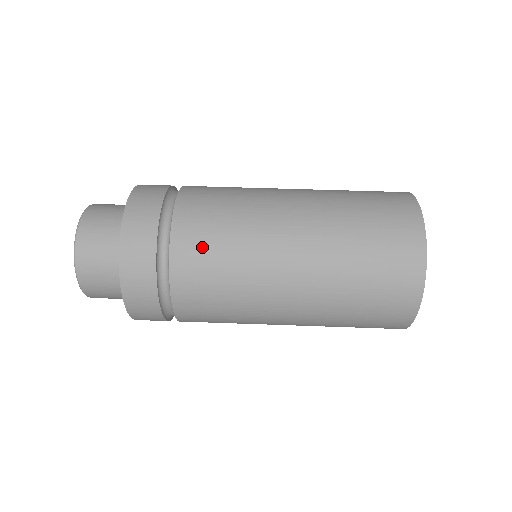
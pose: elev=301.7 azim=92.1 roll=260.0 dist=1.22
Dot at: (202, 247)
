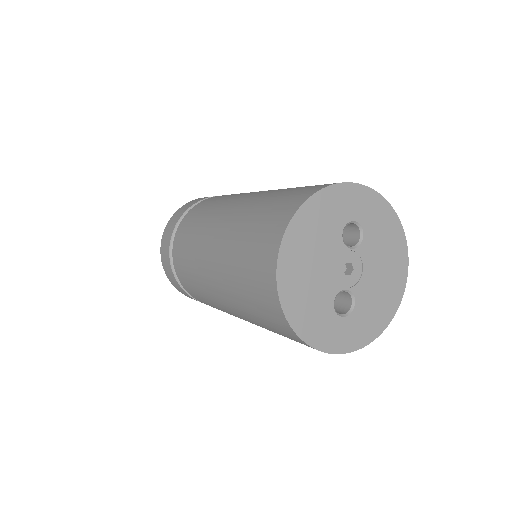
Dot at: (211, 201)
